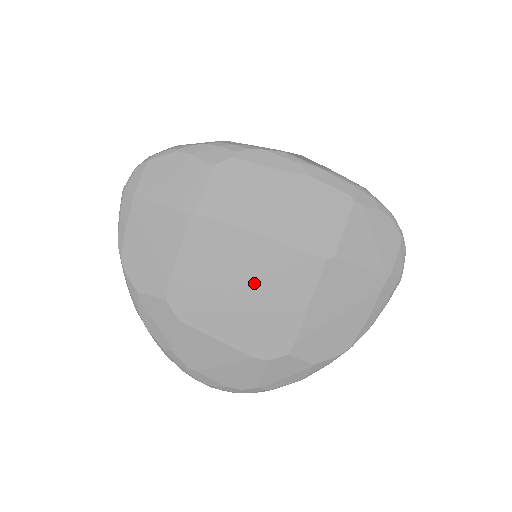
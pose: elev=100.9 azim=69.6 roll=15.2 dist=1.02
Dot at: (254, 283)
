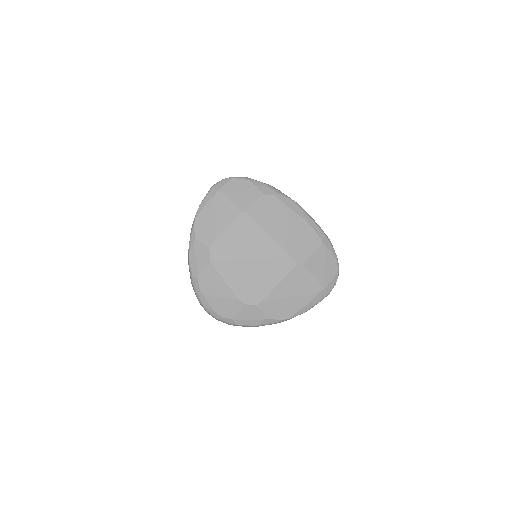
Dot at: (257, 260)
